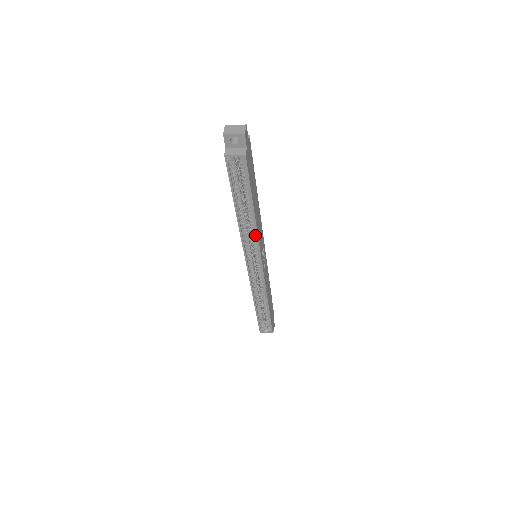
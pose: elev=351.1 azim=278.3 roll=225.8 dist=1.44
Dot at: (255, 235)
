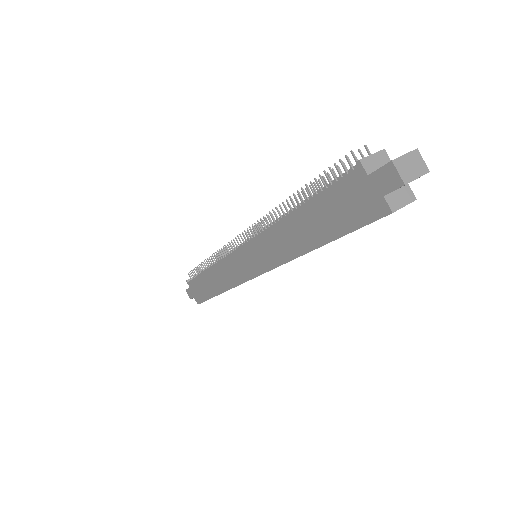
Dot at: occluded
